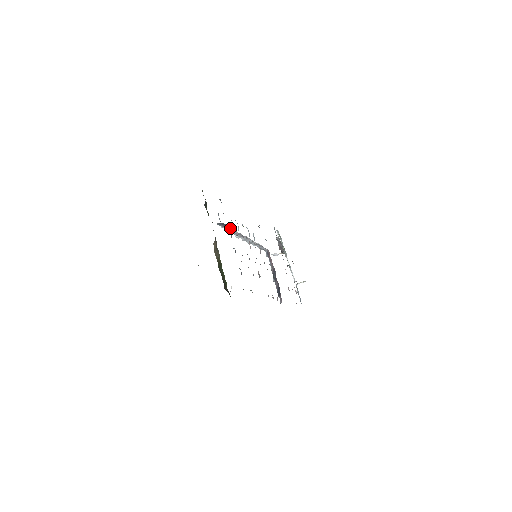
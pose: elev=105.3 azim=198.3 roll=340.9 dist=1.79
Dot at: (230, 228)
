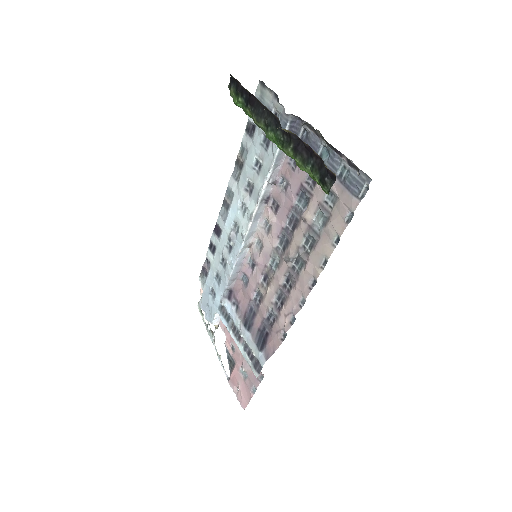
Dot at: (302, 134)
